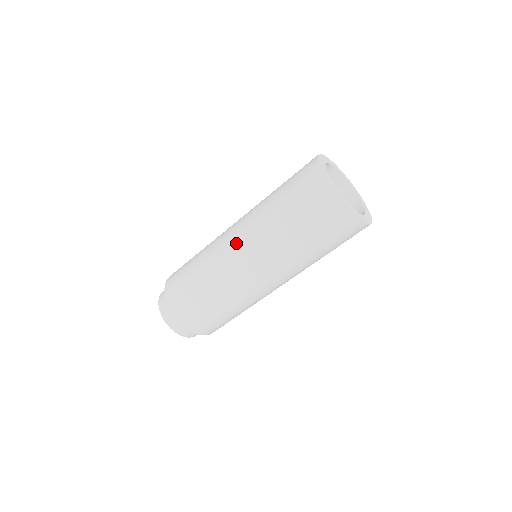
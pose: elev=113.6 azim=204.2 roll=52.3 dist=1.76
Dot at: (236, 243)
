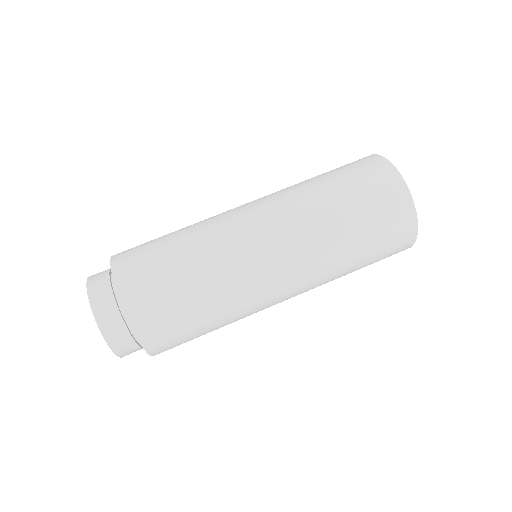
Dot at: (253, 209)
